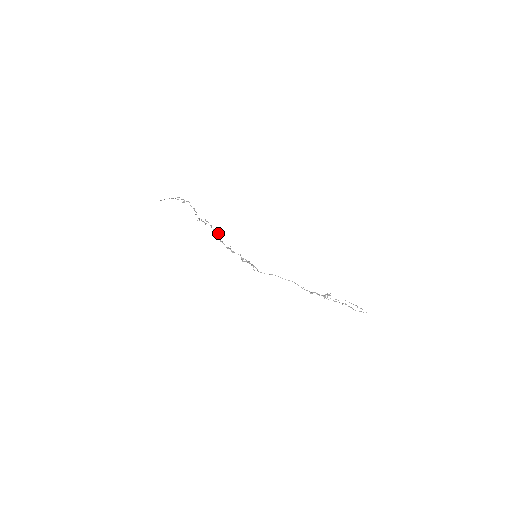
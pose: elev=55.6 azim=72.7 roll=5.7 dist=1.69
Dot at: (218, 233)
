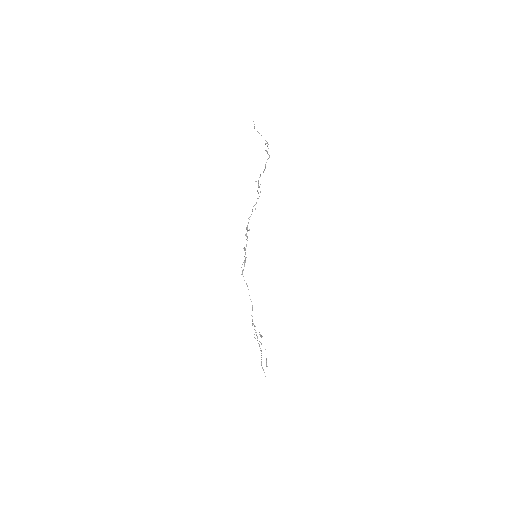
Dot at: occluded
